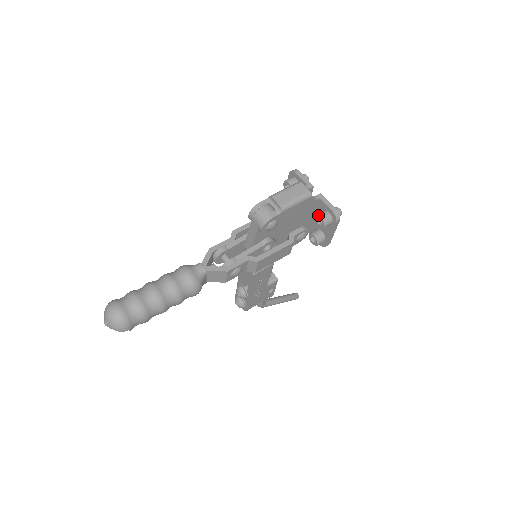
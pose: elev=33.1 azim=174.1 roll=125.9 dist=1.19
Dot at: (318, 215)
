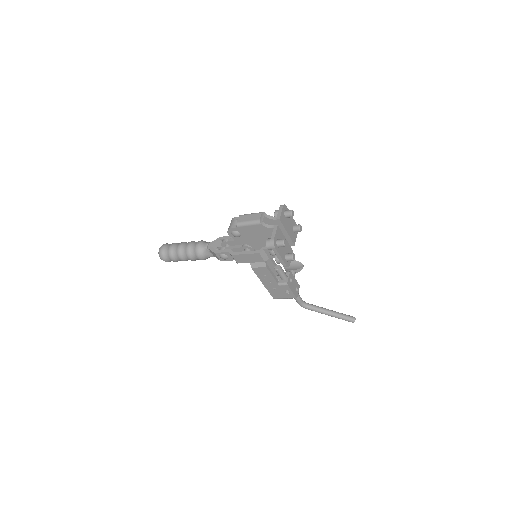
Dot at: (267, 239)
